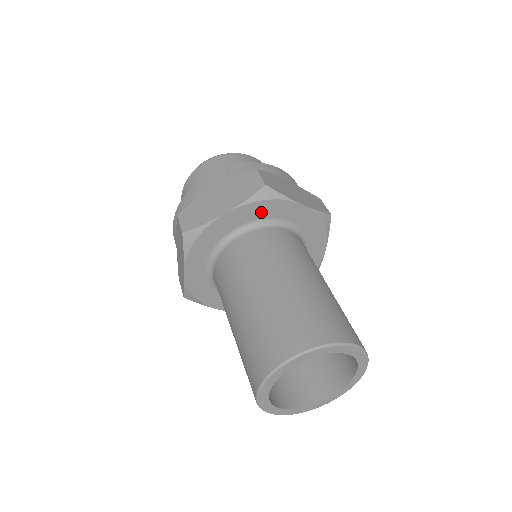
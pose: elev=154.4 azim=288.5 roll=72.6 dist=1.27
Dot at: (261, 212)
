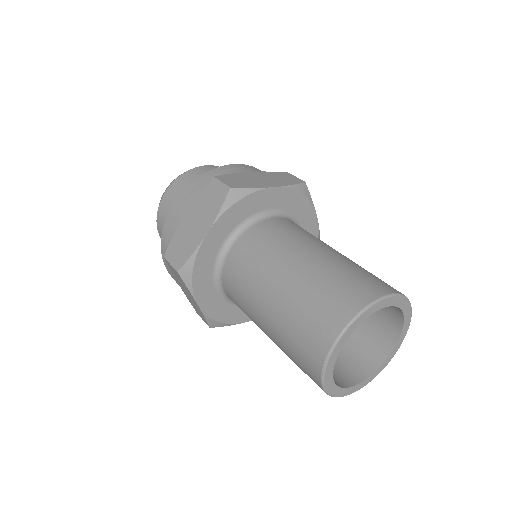
Dot at: (293, 205)
